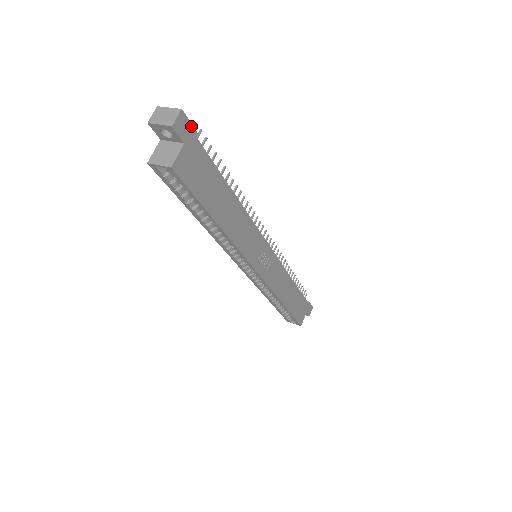
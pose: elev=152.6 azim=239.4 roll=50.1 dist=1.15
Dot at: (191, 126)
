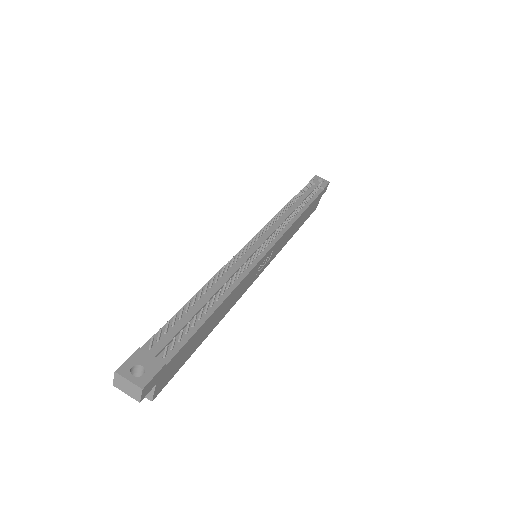
Dot at: (157, 374)
